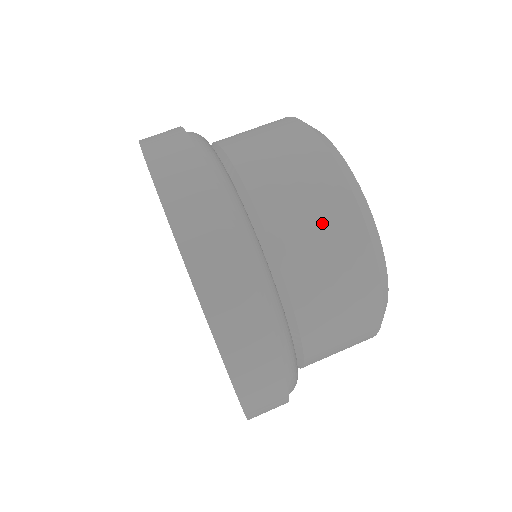
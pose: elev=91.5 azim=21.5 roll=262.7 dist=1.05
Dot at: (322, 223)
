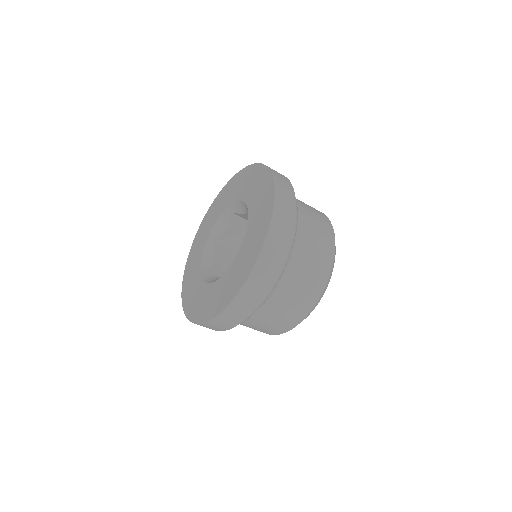
Dot at: (295, 304)
